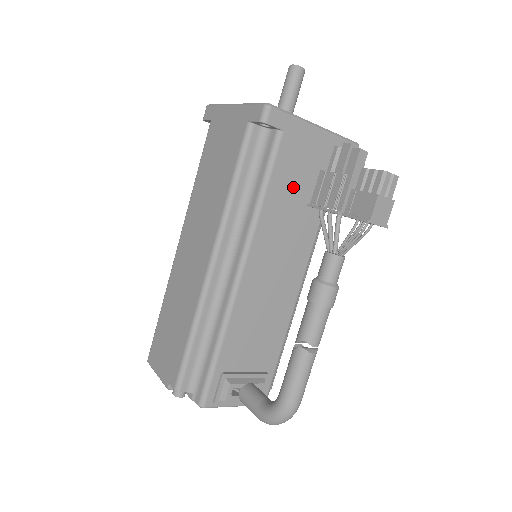
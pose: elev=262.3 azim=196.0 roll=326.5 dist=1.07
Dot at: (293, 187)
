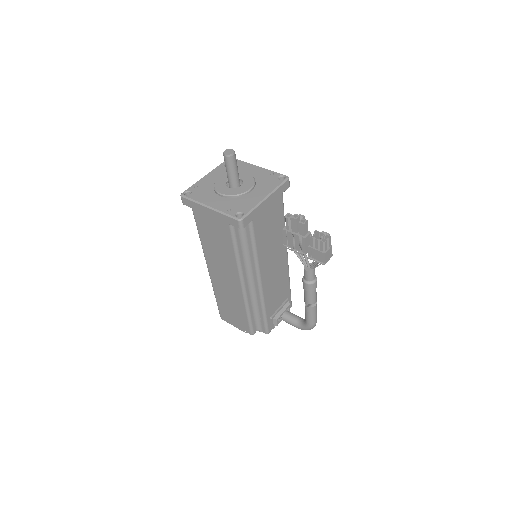
Dot at: (267, 233)
